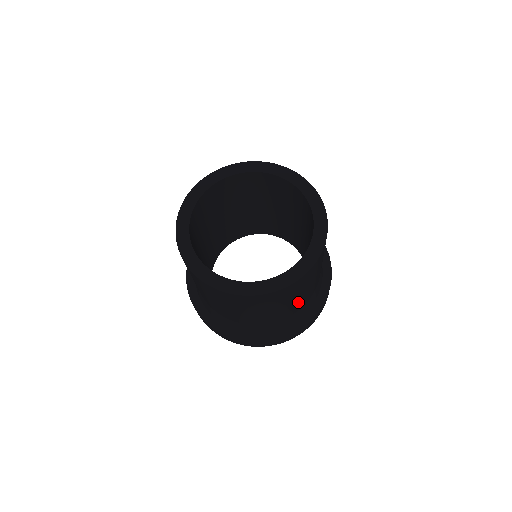
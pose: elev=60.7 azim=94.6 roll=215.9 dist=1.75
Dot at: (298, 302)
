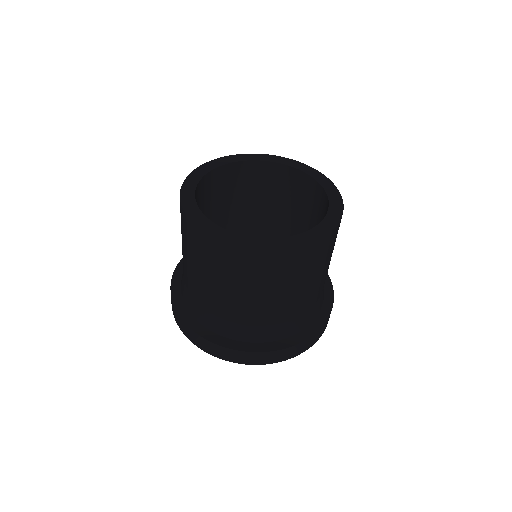
Dot at: (293, 300)
